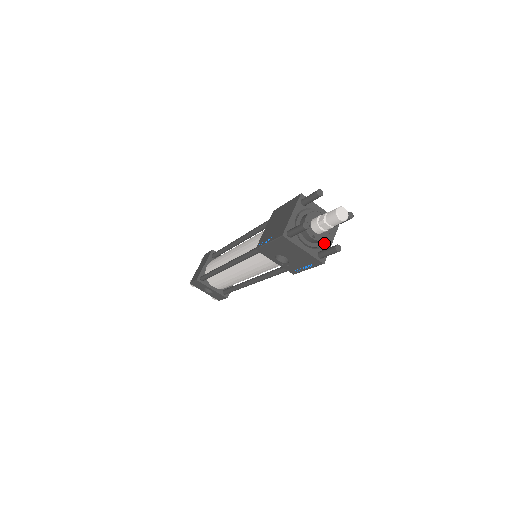
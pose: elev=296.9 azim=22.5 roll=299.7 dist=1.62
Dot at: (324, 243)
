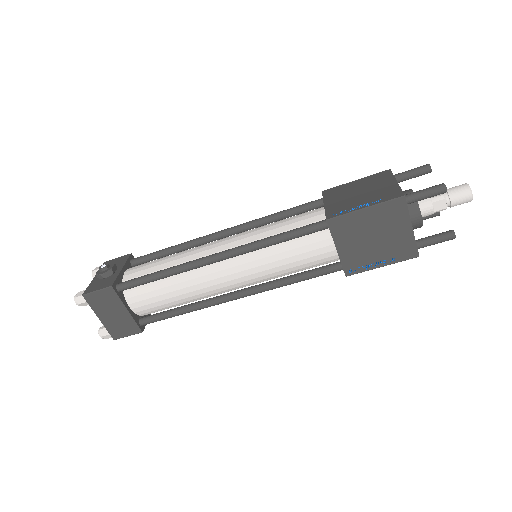
Dot at: occluded
